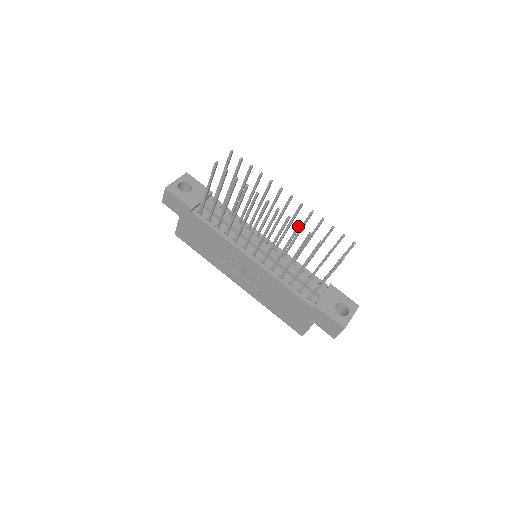
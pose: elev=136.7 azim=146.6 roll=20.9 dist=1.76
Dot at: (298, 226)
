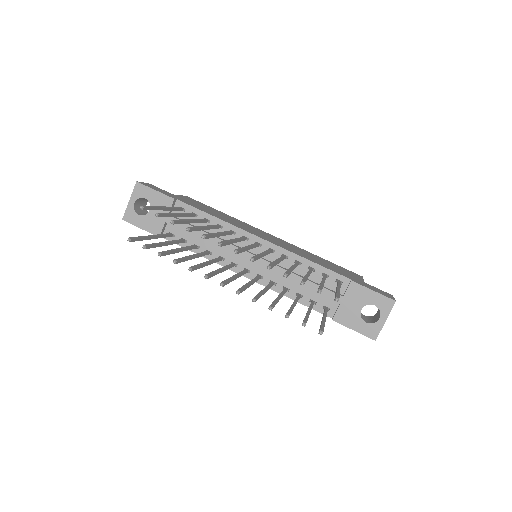
Dot at: (252, 301)
